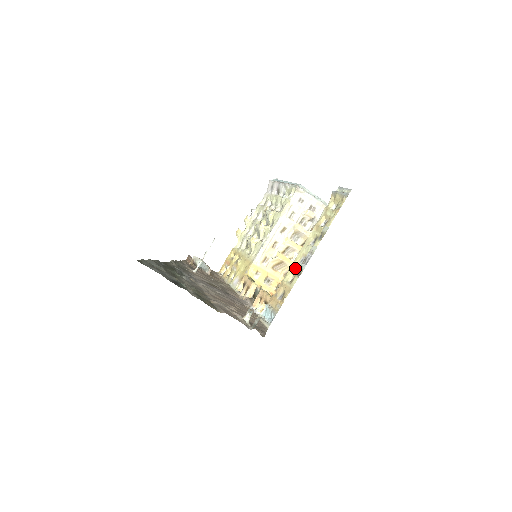
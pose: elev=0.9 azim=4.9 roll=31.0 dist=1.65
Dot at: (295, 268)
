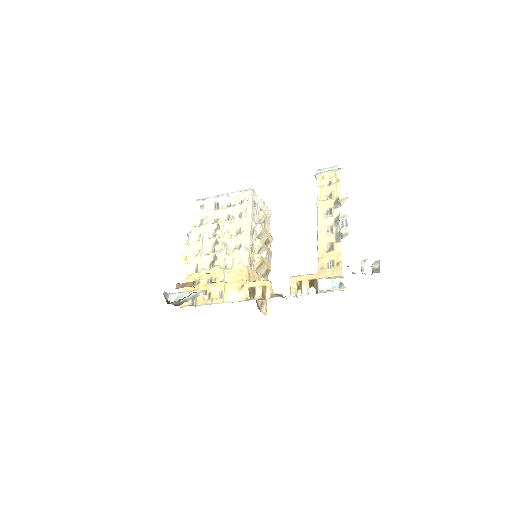
Dot at: (327, 239)
